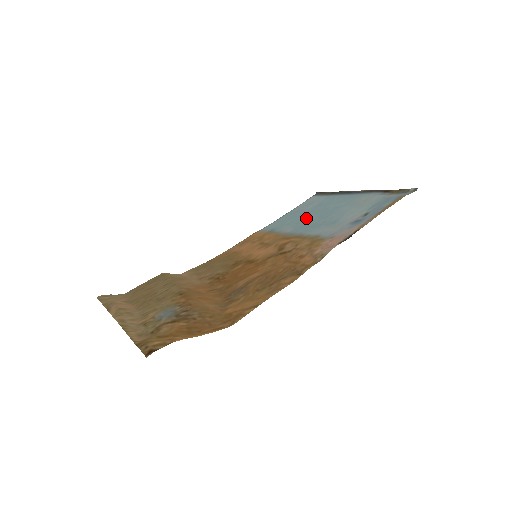
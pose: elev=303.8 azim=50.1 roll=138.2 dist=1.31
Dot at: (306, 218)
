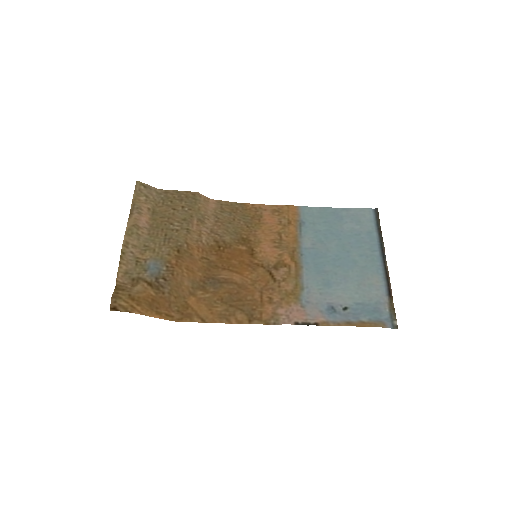
Dot at: (330, 243)
